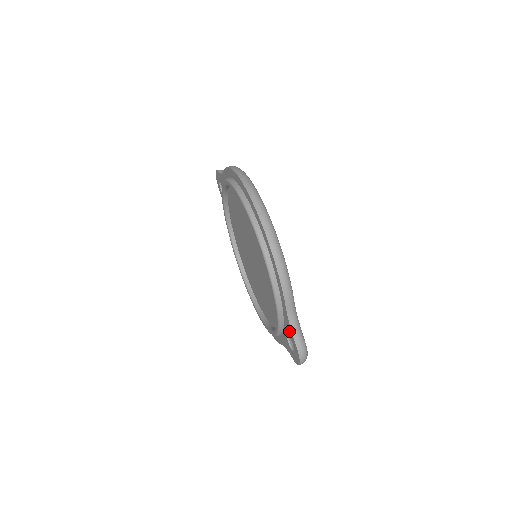
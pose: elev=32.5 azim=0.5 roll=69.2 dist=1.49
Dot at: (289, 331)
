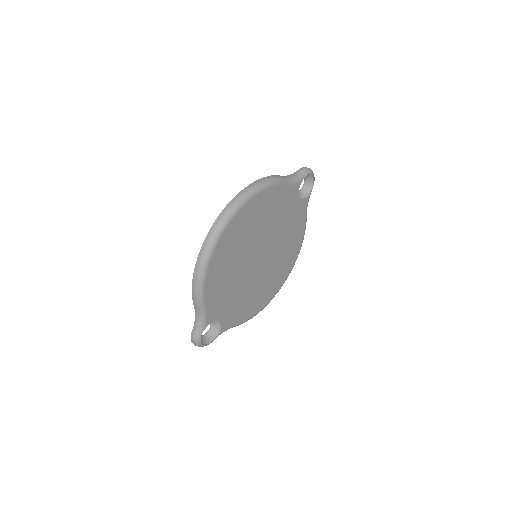
Dot at: occluded
